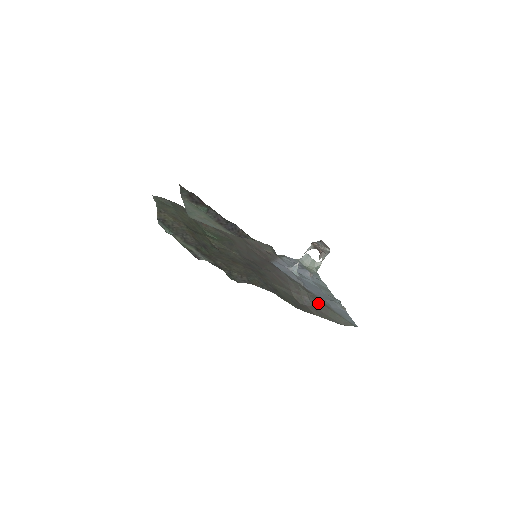
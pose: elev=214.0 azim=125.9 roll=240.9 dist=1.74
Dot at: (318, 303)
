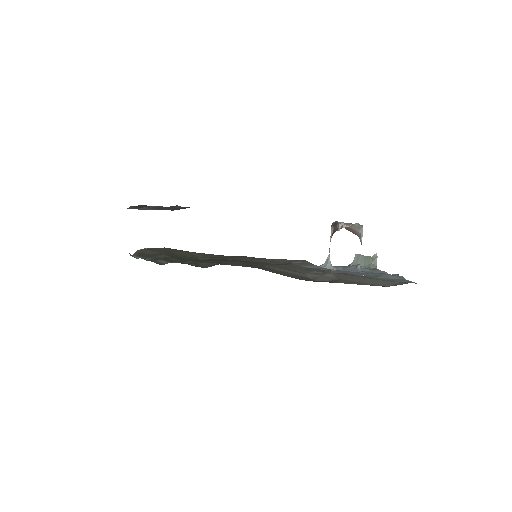
Dot at: (349, 276)
